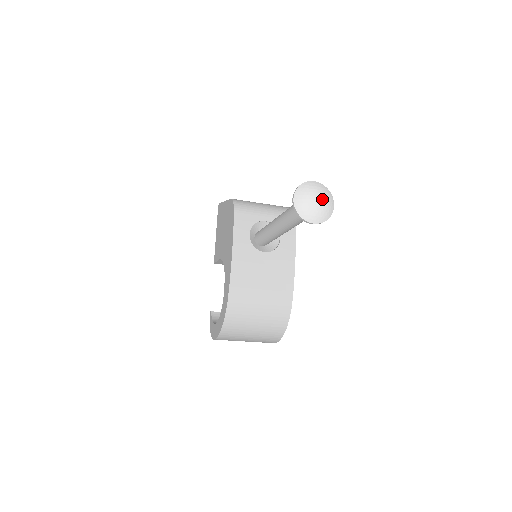
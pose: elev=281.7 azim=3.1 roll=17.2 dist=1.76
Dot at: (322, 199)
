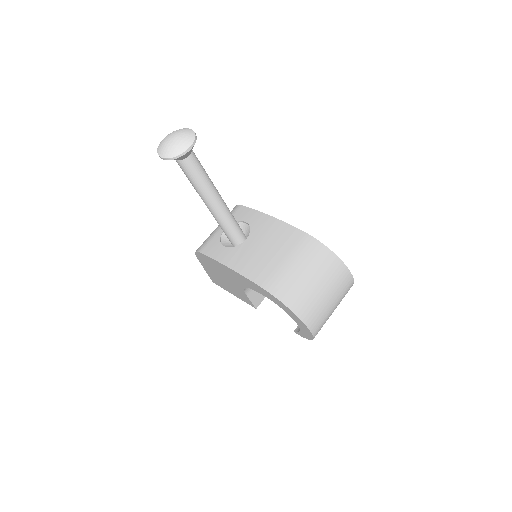
Dot at: (175, 134)
